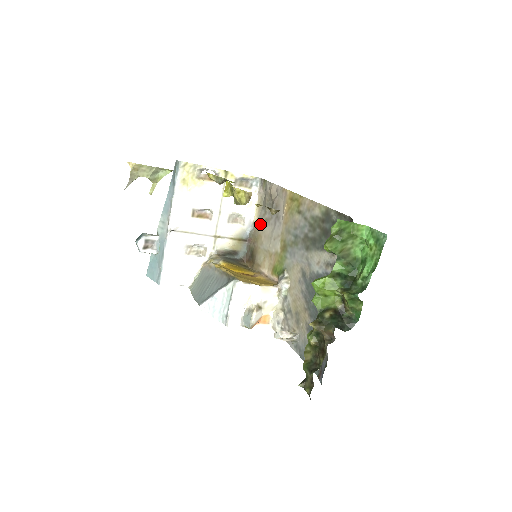
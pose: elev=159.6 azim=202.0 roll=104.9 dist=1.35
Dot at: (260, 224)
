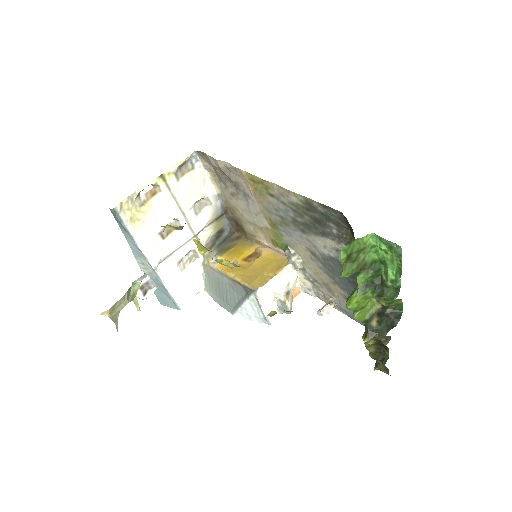
Dot at: (227, 197)
